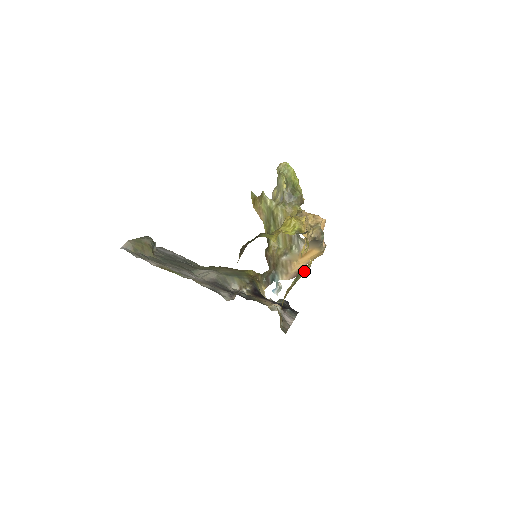
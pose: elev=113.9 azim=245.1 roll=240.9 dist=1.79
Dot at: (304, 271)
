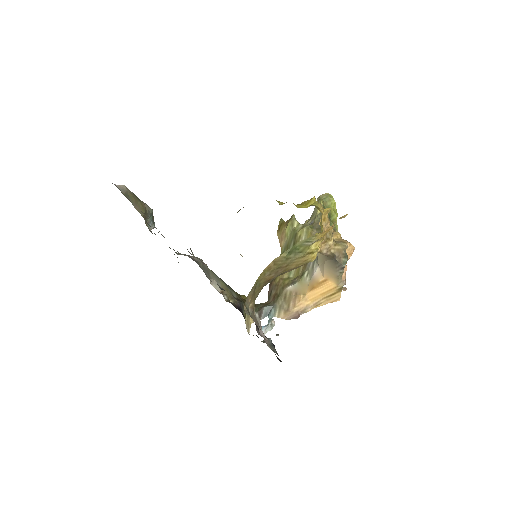
Dot at: (305, 250)
